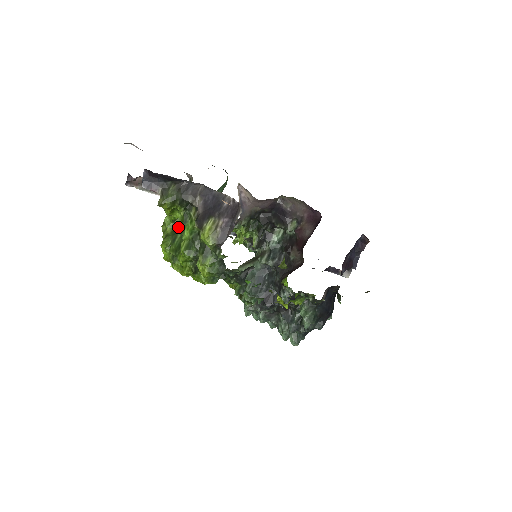
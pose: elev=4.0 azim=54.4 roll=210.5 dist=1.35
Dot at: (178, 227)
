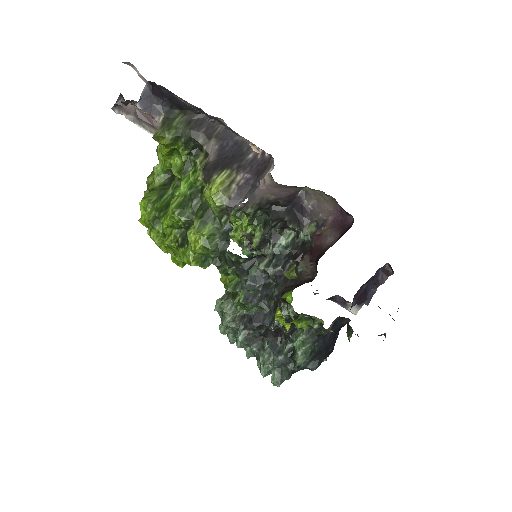
Dot at: (171, 181)
